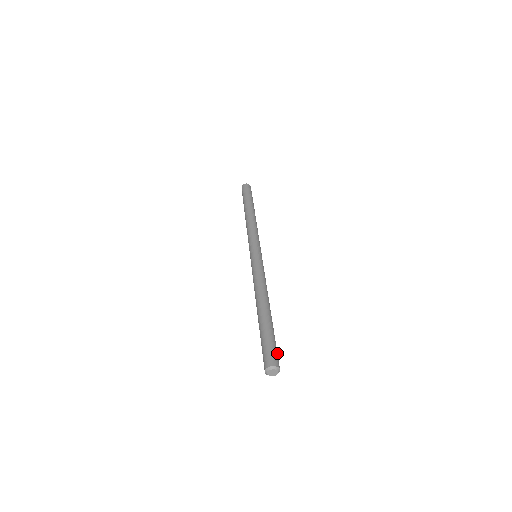
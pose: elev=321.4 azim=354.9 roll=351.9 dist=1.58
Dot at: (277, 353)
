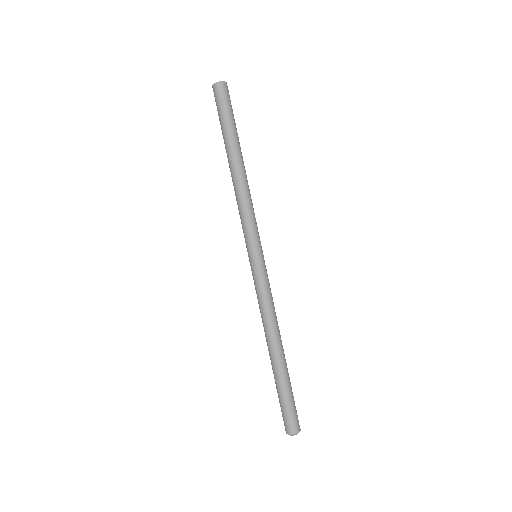
Dot at: (292, 414)
